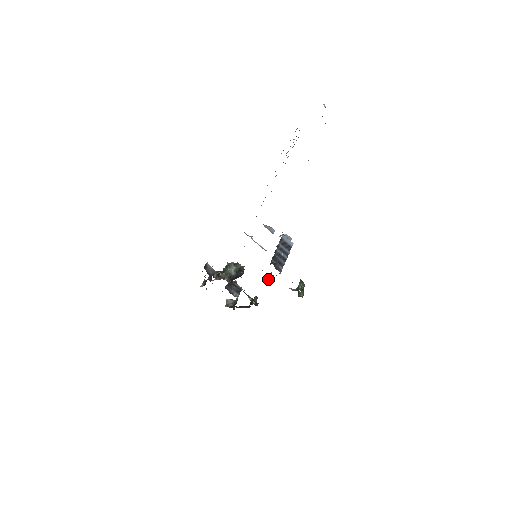
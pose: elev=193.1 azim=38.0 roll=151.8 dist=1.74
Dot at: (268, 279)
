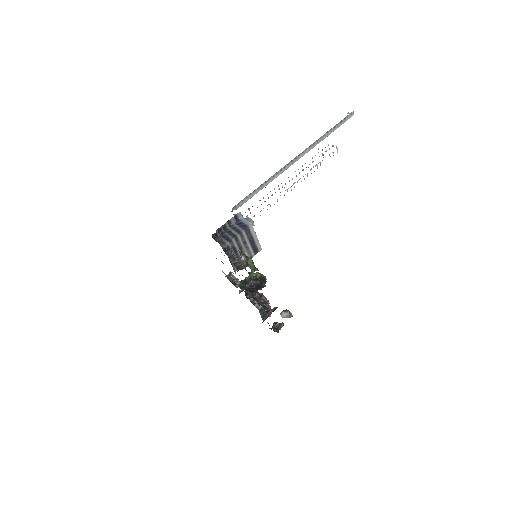
Dot at: (235, 263)
